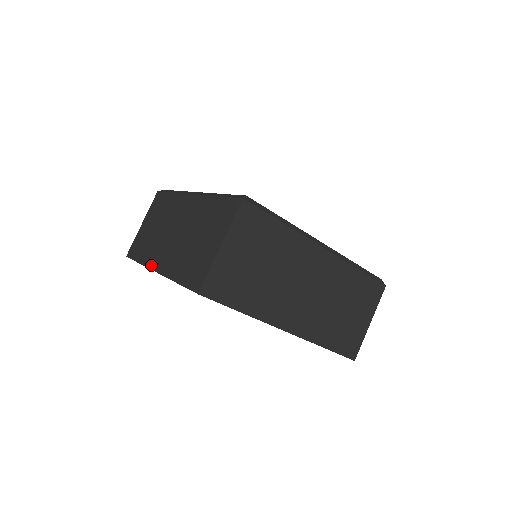
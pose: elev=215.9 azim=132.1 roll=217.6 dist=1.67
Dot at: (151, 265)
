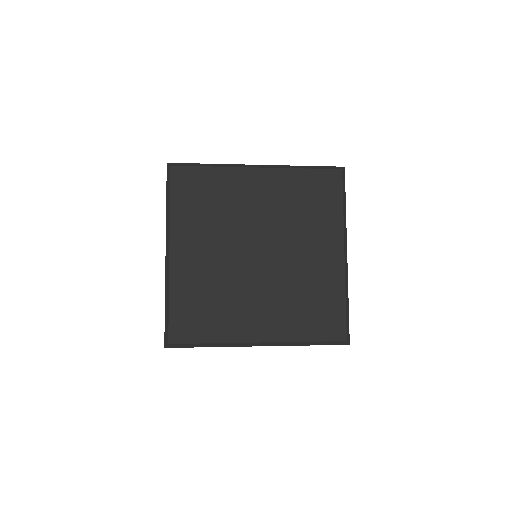
Dot at: occluded
